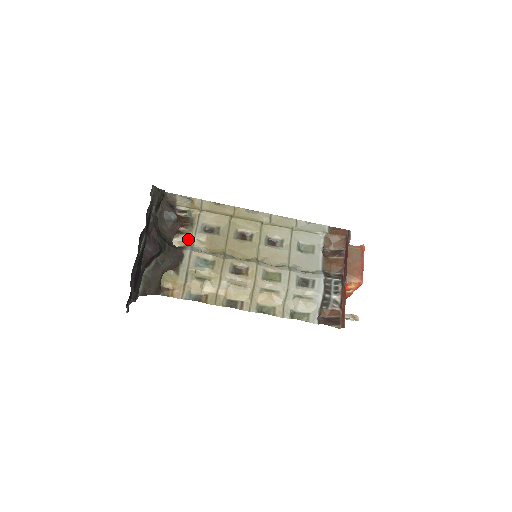
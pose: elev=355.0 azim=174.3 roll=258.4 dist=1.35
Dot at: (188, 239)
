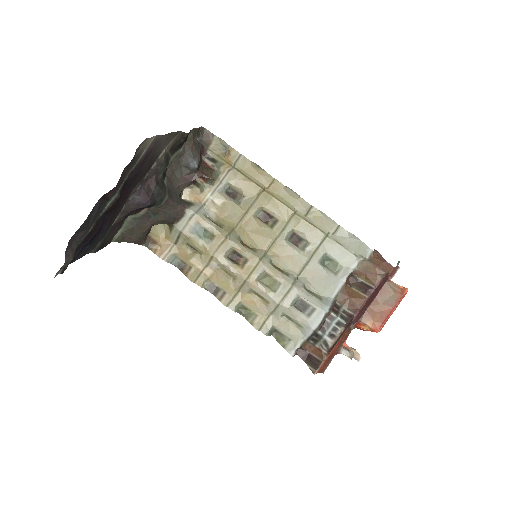
Dot at: (202, 195)
